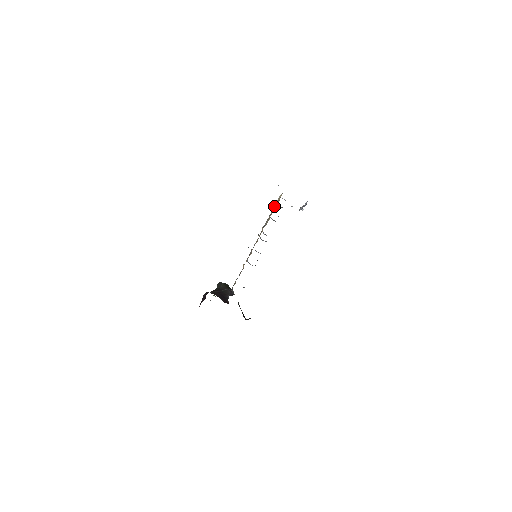
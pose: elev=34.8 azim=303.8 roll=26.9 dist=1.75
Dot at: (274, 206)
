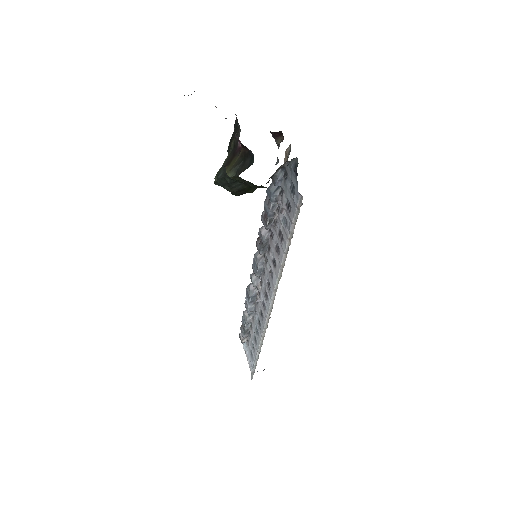
Dot at: occluded
